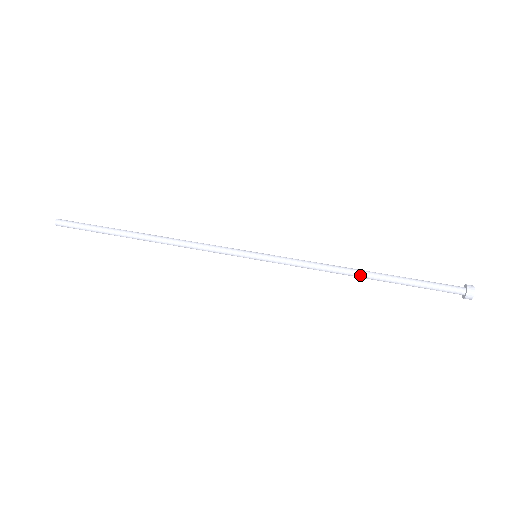
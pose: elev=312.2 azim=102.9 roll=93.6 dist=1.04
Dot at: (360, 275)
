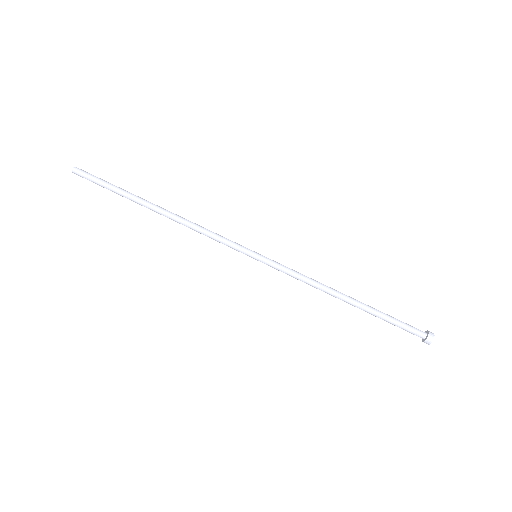
Dot at: (342, 299)
